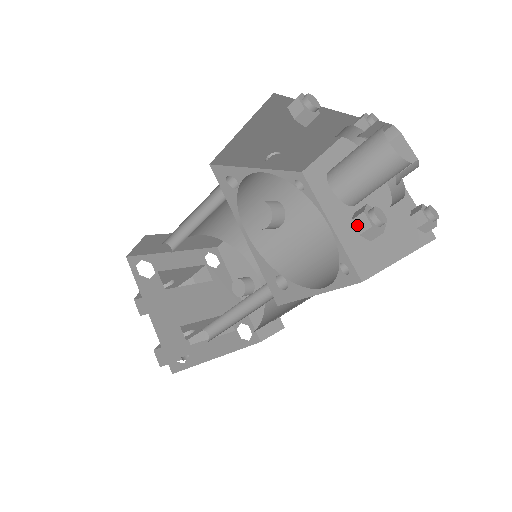
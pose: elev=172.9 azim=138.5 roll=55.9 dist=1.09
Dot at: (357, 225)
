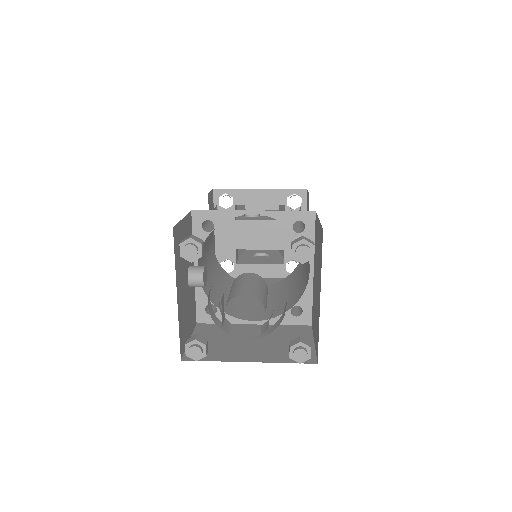
Dot at: occluded
